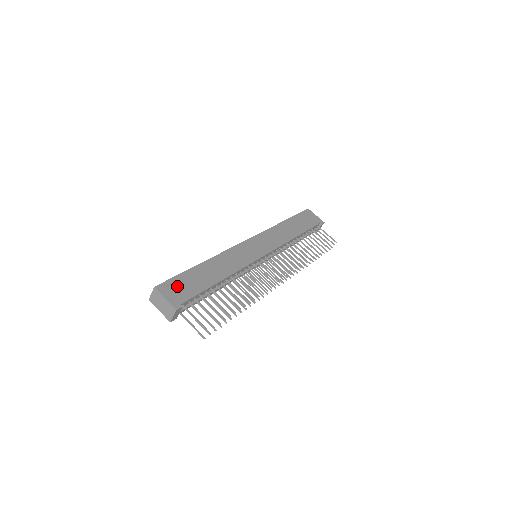
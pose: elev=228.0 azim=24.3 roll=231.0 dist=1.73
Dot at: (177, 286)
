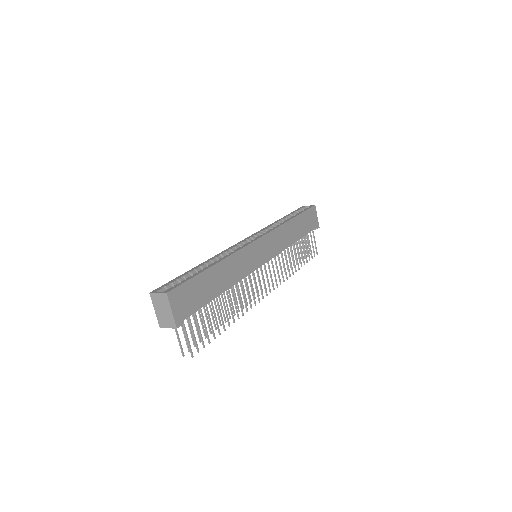
Dot at: (186, 295)
